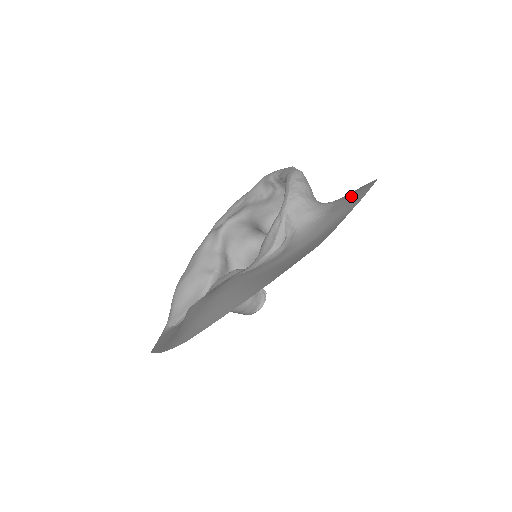
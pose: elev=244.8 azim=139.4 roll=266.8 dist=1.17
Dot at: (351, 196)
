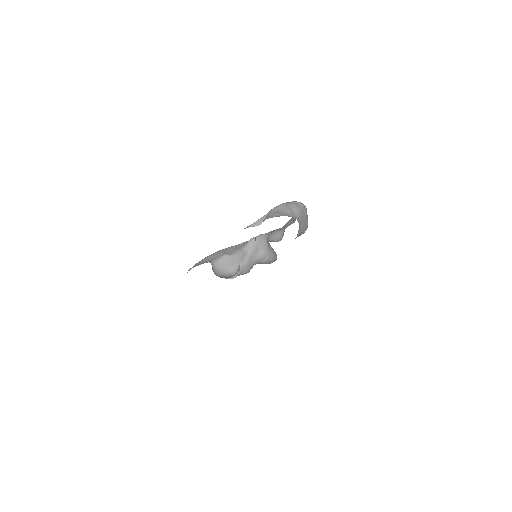
Dot at: occluded
